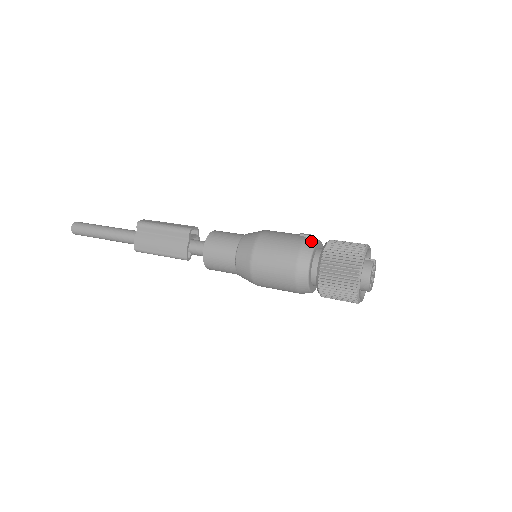
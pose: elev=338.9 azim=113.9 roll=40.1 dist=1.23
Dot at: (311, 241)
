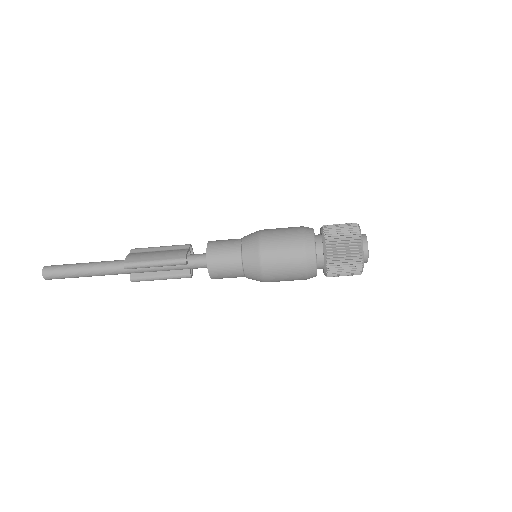
Dot at: occluded
